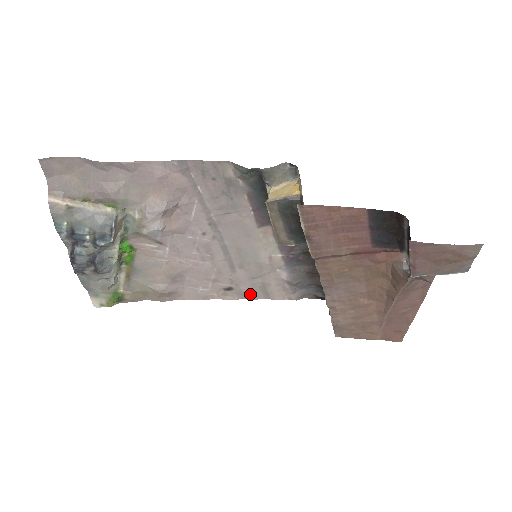
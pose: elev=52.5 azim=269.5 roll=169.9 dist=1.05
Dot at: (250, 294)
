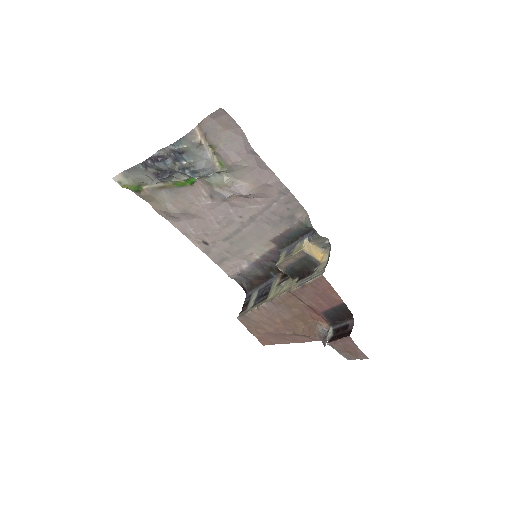
Dot at: (212, 255)
